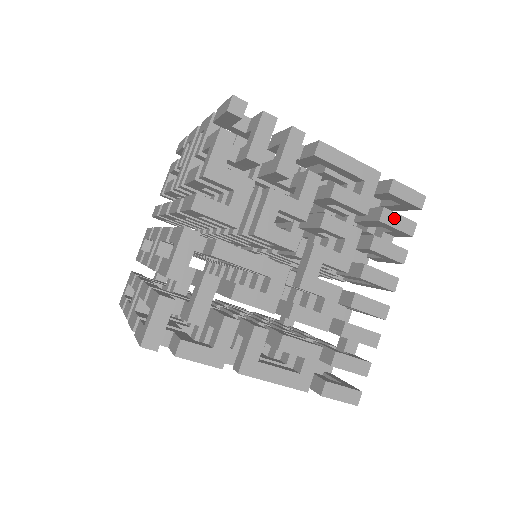
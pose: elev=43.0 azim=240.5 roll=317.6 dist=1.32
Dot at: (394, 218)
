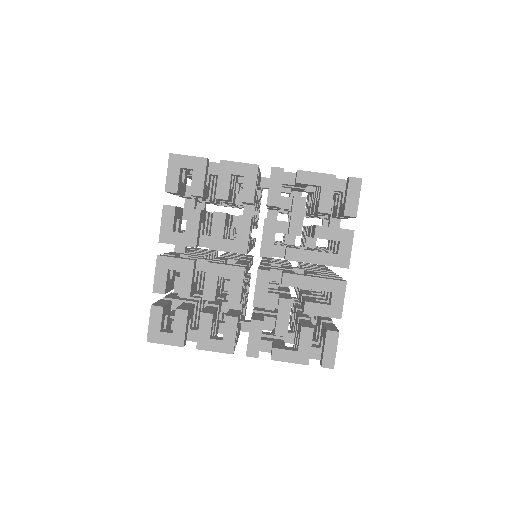
Dot at: occluded
